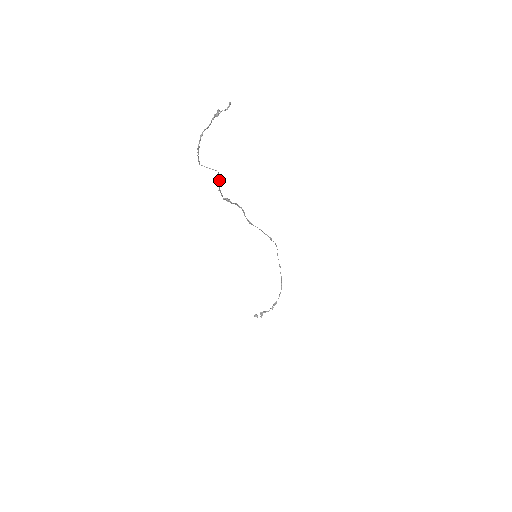
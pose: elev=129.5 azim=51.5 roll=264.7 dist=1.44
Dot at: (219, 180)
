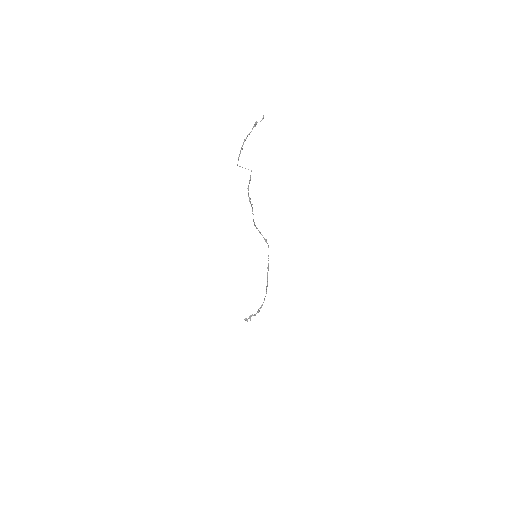
Dot at: (250, 179)
